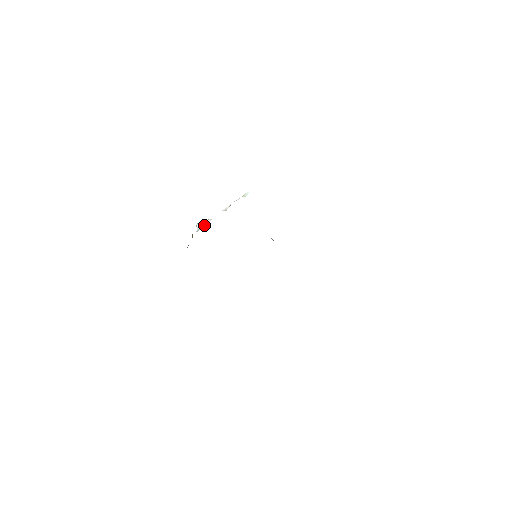
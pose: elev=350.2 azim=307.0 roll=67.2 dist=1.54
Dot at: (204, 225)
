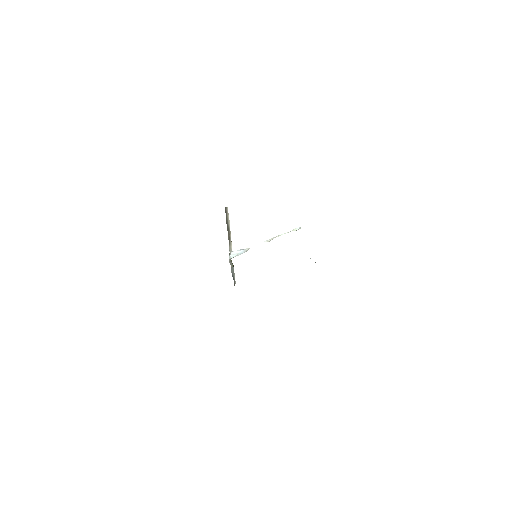
Dot at: (240, 252)
